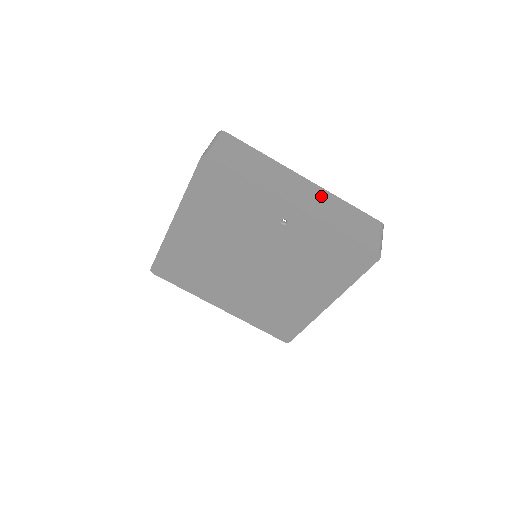
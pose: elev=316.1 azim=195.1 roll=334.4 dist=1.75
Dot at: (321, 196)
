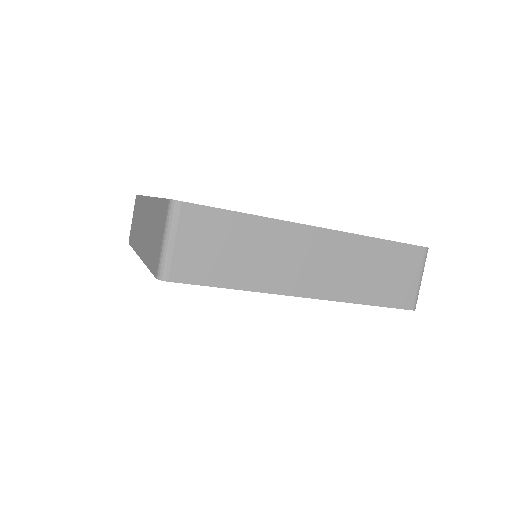
Dot at: (341, 252)
